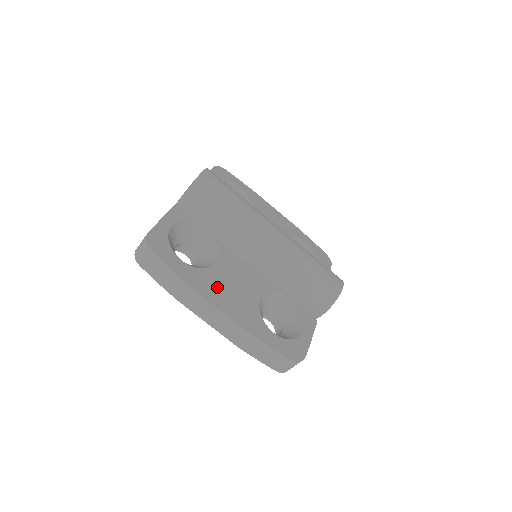
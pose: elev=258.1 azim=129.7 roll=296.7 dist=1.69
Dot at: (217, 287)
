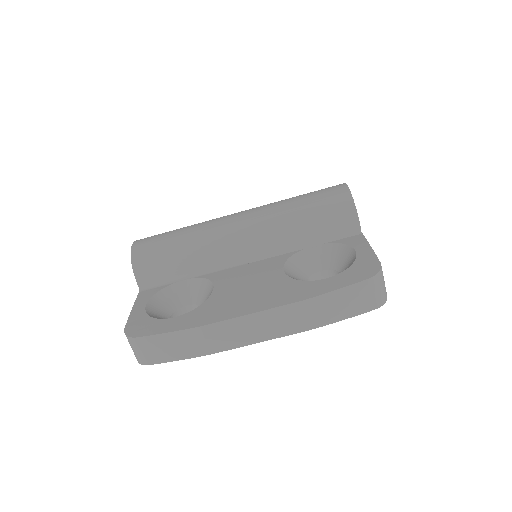
Dot at: (229, 302)
